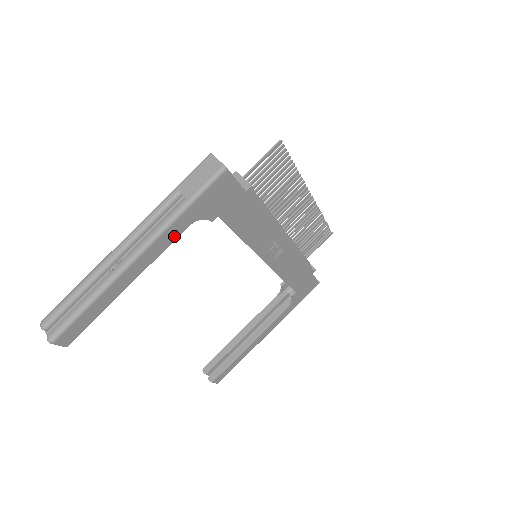
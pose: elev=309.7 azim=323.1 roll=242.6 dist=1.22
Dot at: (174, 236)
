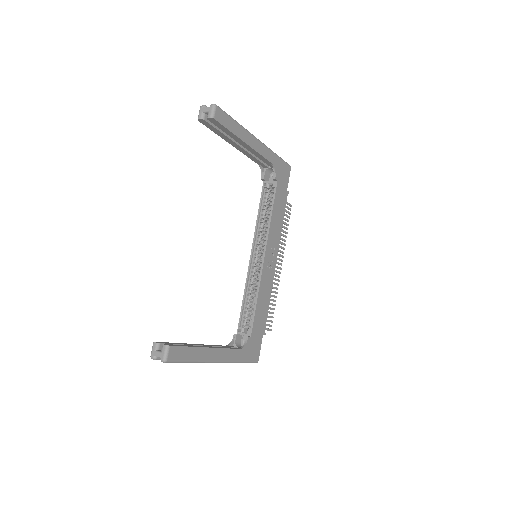
Dot at: (268, 157)
